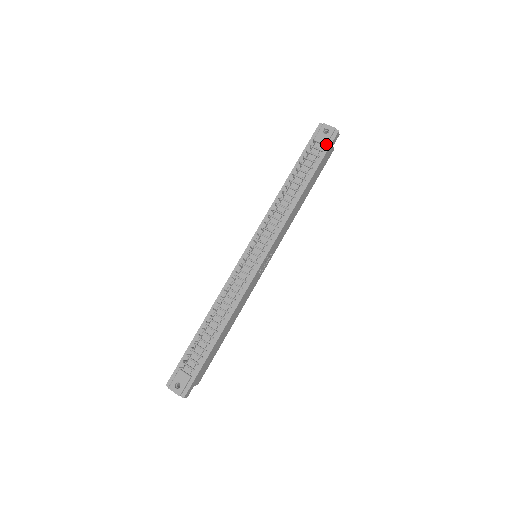
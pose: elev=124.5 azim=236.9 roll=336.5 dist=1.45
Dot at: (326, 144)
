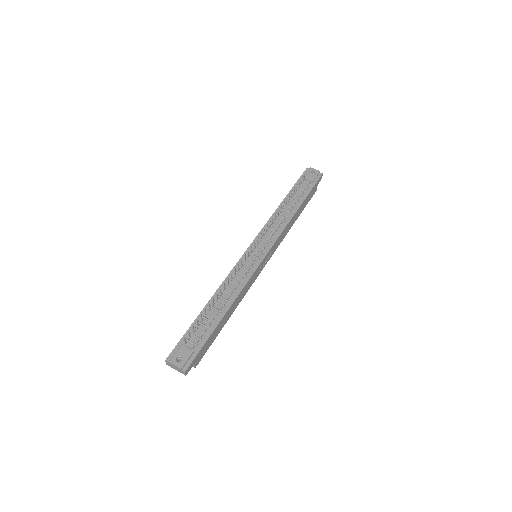
Dot at: (313, 181)
